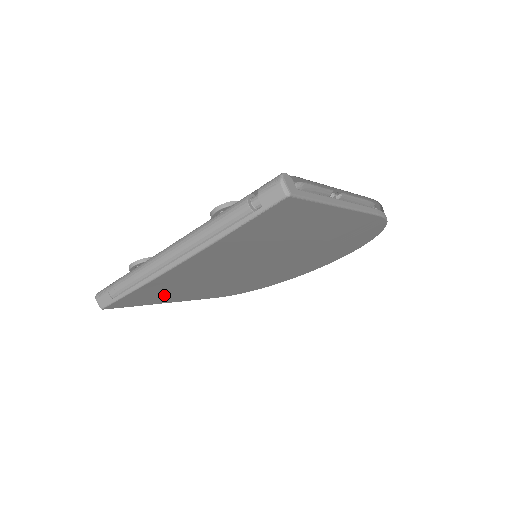
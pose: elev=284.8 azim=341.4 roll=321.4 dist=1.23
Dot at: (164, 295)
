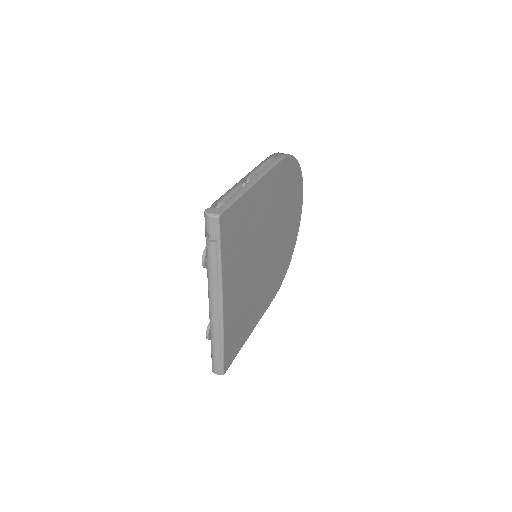
Dot at: (242, 331)
